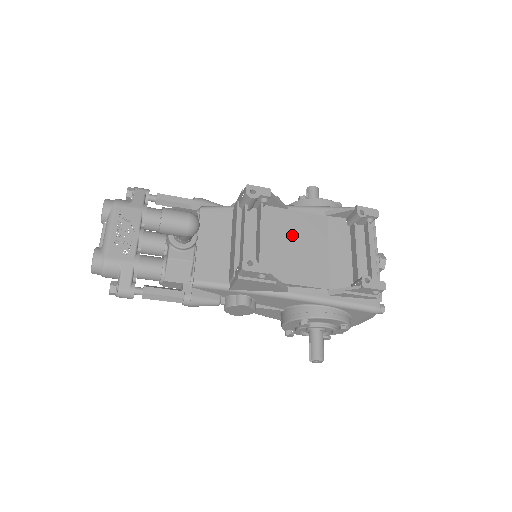
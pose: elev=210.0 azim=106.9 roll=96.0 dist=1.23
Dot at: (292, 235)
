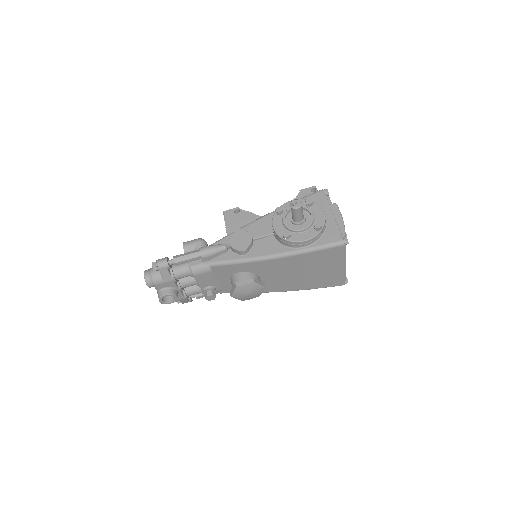
Dot at: occluded
